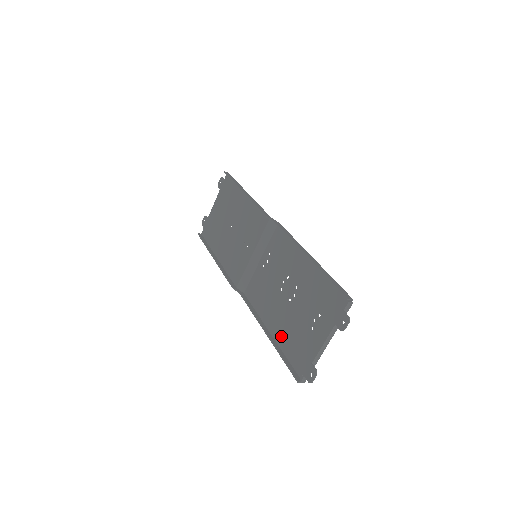
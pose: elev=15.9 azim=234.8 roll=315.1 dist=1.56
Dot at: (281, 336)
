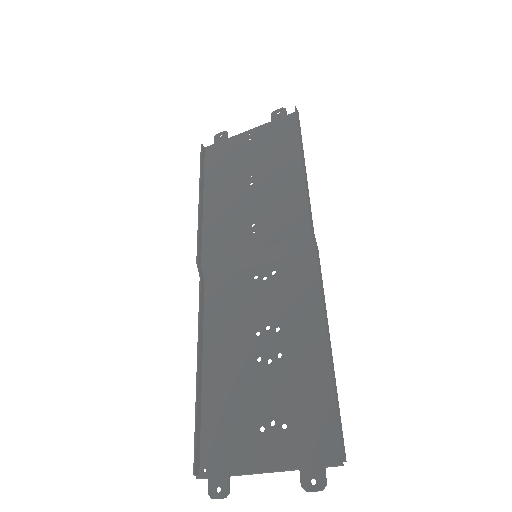
Dot at: (214, 389)
